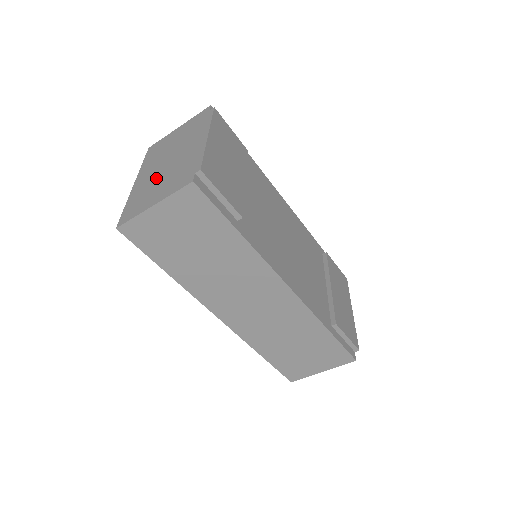
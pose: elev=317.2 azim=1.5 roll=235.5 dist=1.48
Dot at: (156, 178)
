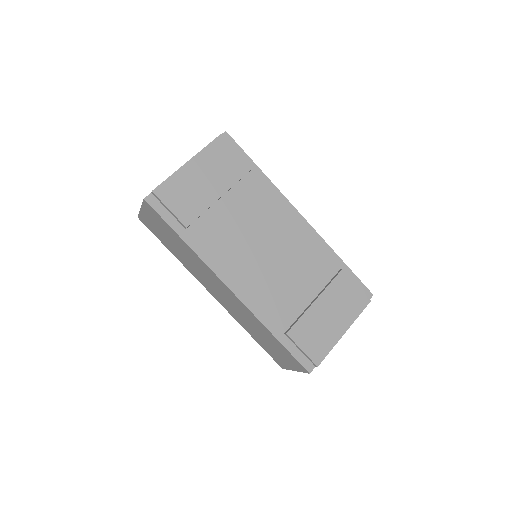
Dot at: occluded
